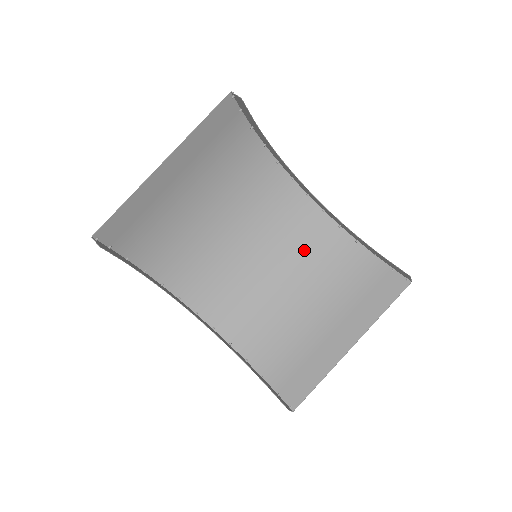
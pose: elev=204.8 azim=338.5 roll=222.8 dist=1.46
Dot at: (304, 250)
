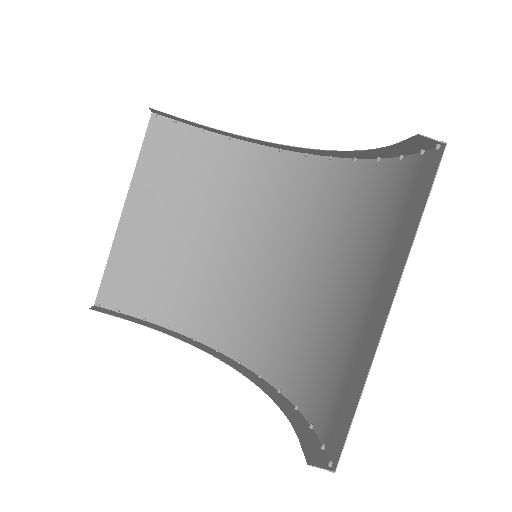
Dot at: (326, 220)
